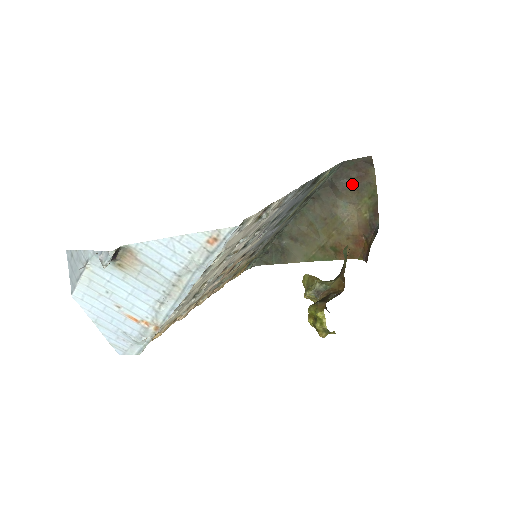
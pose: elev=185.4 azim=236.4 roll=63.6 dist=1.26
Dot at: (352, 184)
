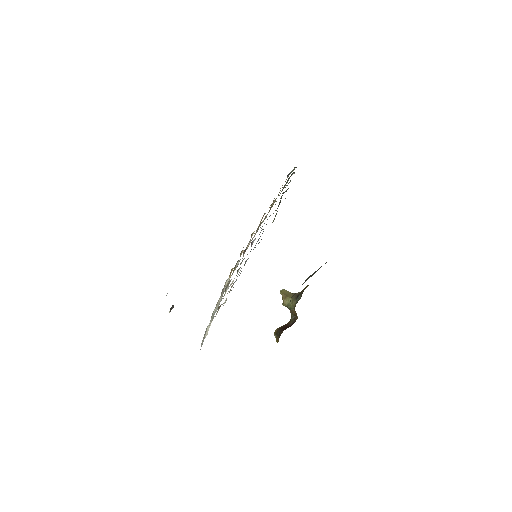
Dot at: occluded
